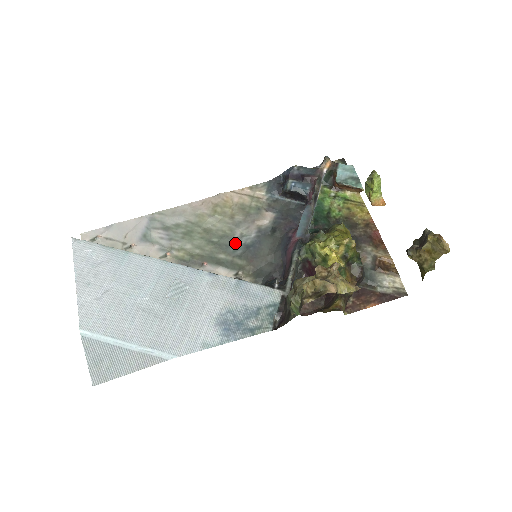
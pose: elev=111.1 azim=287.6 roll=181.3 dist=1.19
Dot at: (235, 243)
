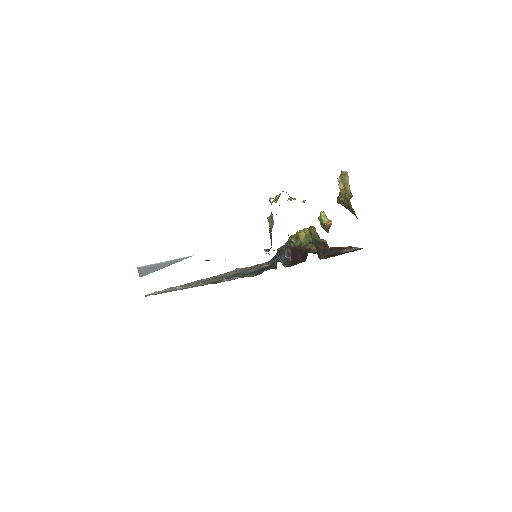
Dot at: occluded
